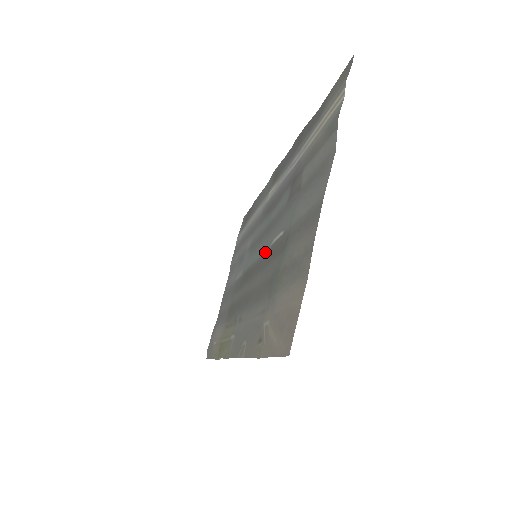
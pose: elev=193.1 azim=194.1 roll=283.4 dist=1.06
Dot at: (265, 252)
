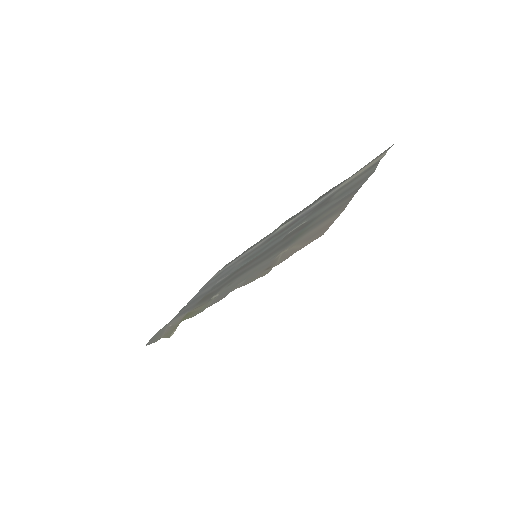
Dot at: (274, 244)
